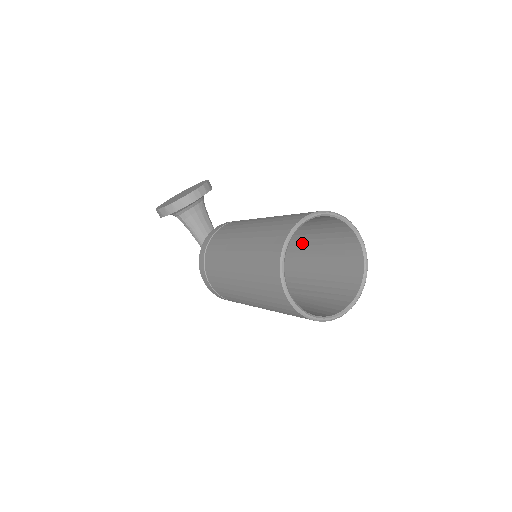
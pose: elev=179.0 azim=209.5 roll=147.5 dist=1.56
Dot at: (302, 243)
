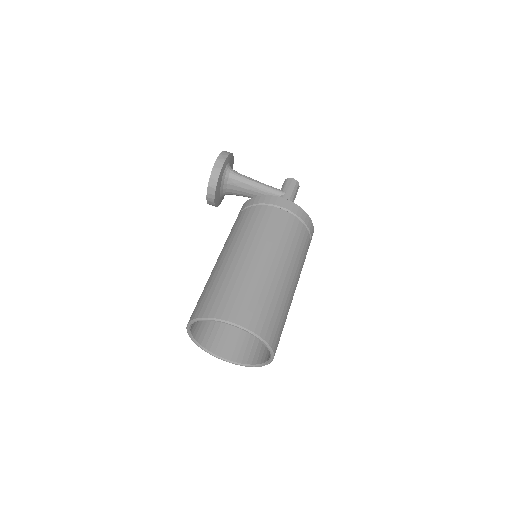
Dot at: occluded
